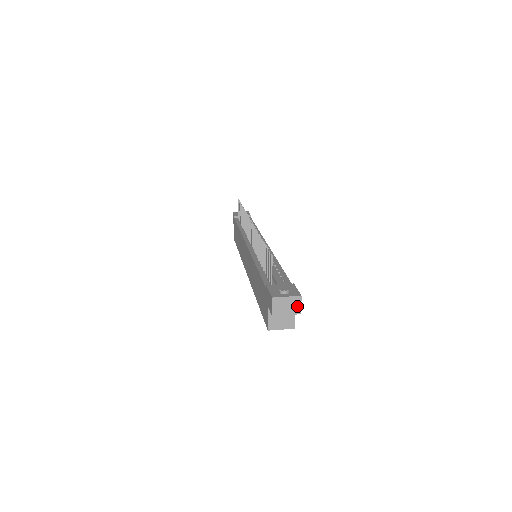
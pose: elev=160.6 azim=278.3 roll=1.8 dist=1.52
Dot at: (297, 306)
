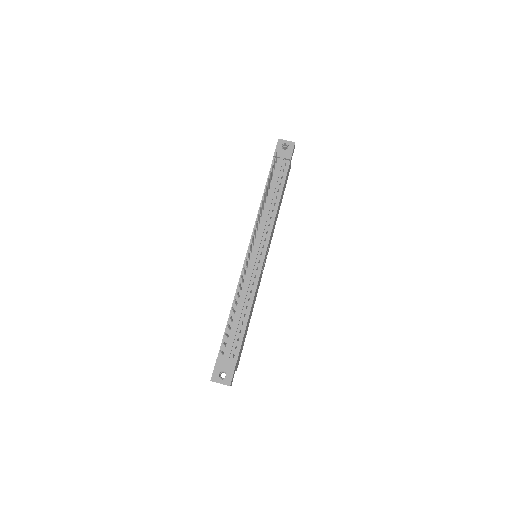
Dot at: occluded
